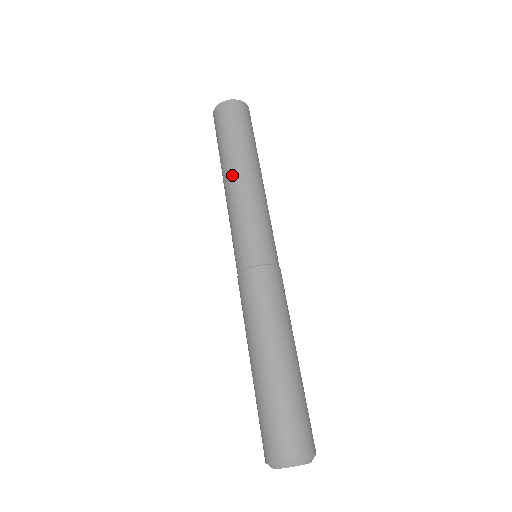
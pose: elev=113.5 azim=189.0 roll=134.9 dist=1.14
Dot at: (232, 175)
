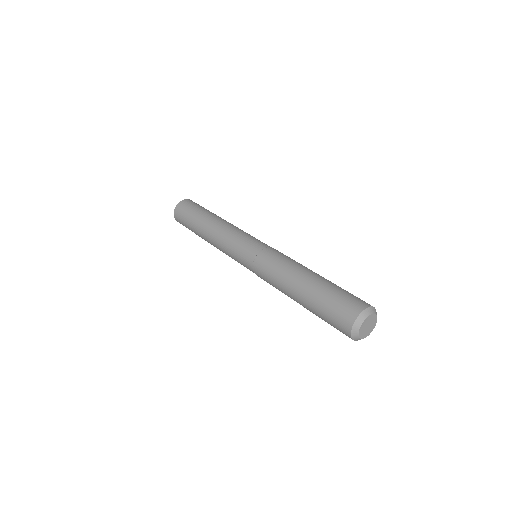
Dot at: (216, 221)
